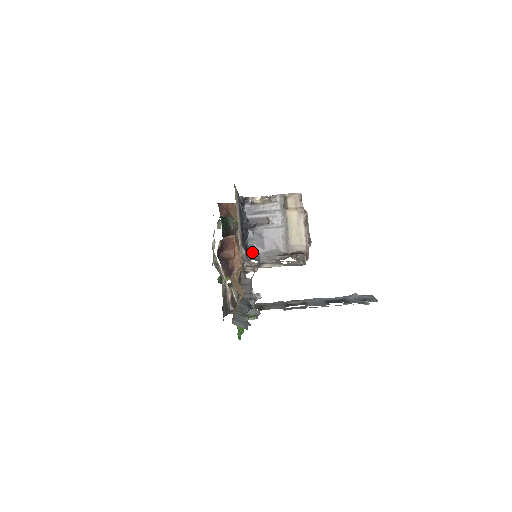
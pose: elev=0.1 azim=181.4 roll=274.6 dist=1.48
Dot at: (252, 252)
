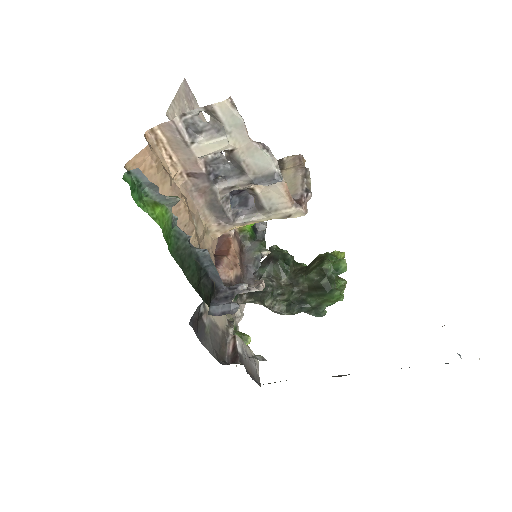
Dot at: occluded
